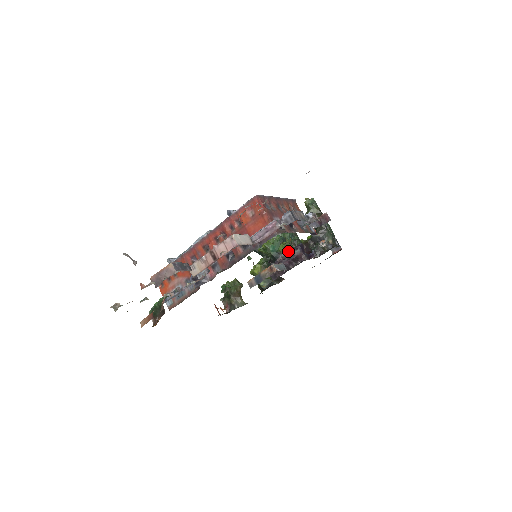
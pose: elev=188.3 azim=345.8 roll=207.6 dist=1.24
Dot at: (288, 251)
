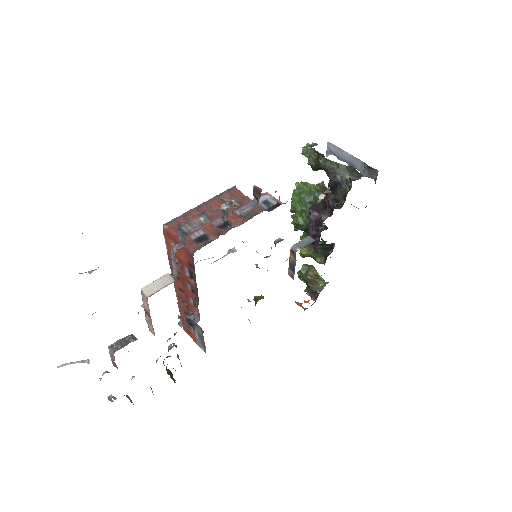
Dot at: (309, 218)
